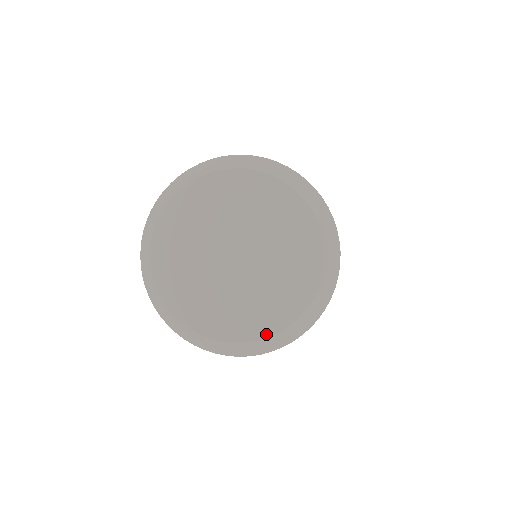
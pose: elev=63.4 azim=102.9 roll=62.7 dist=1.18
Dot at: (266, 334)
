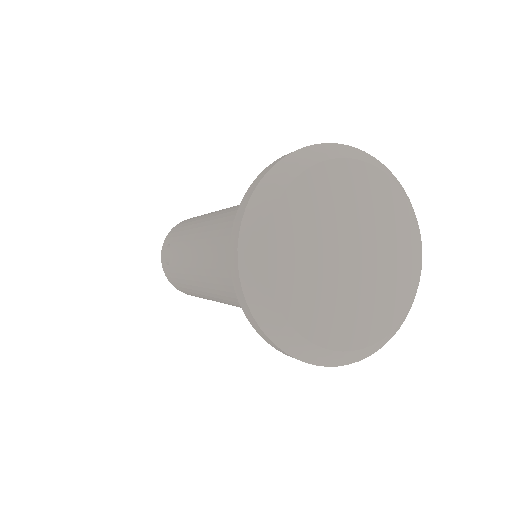
Dot at: (361, 345)
